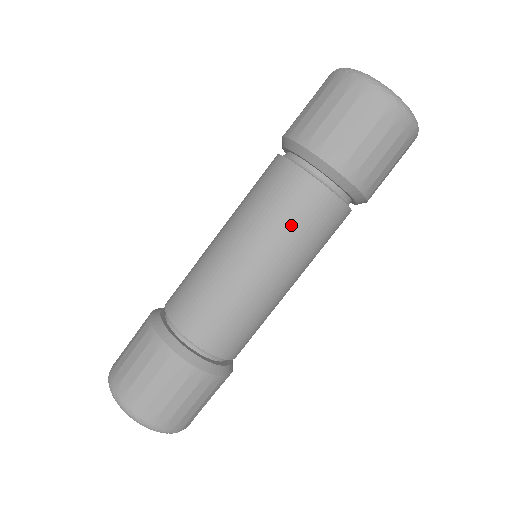
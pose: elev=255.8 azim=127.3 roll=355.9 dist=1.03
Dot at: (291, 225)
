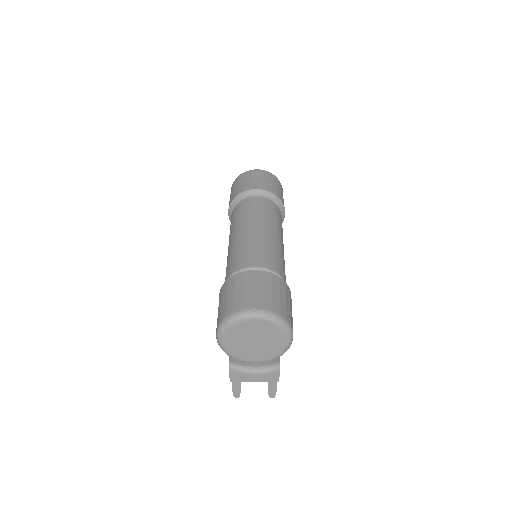
Dot at: (256, 211)
